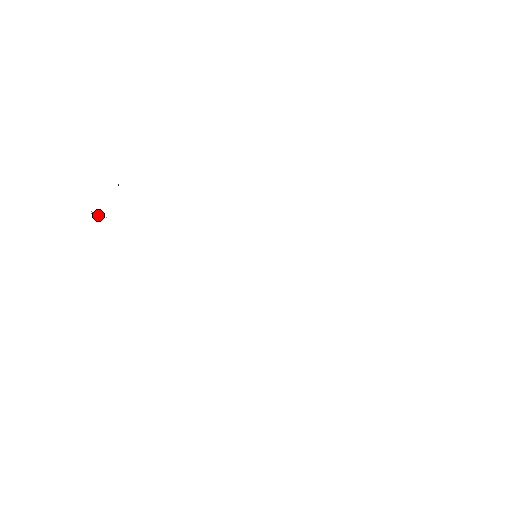
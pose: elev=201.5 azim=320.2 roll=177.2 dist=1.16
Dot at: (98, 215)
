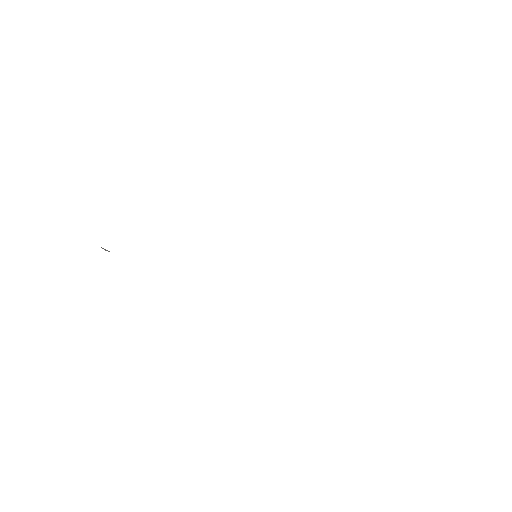
Dot at: (109, 251)
